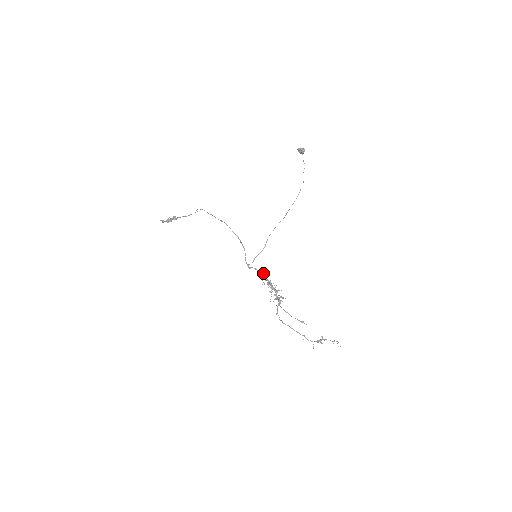
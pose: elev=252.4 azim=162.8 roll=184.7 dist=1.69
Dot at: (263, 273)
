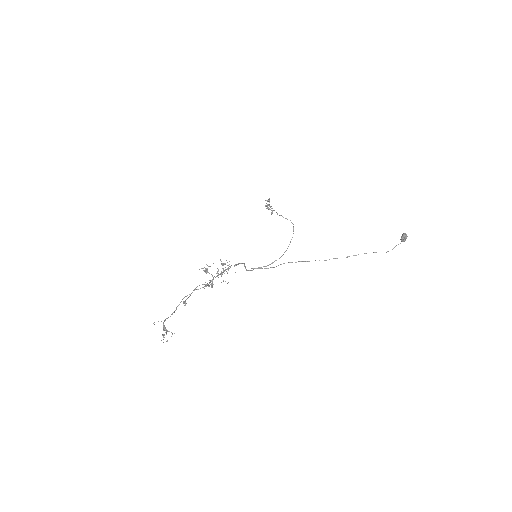
Dot at: (238, 264)
